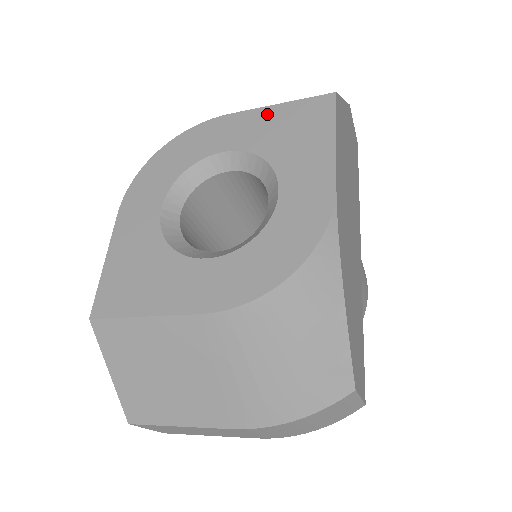
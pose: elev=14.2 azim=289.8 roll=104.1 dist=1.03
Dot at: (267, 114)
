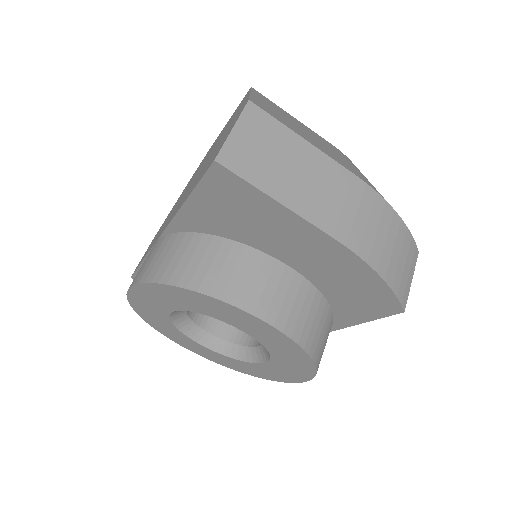
Dot at: occluded
